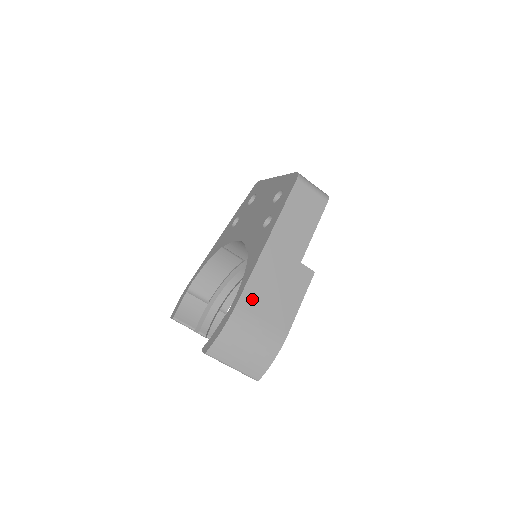
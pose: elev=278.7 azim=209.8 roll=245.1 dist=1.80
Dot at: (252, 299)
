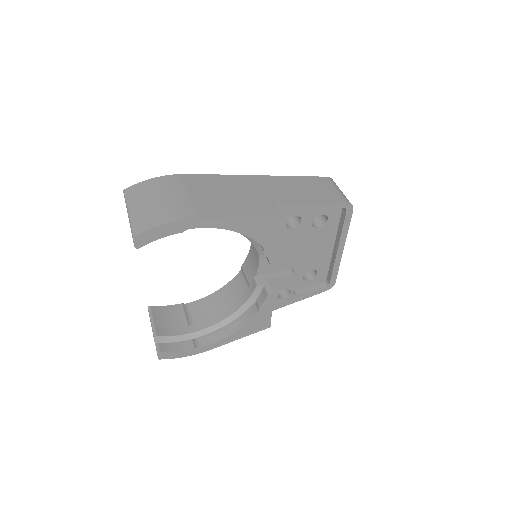
Dot at: (201, 182)
